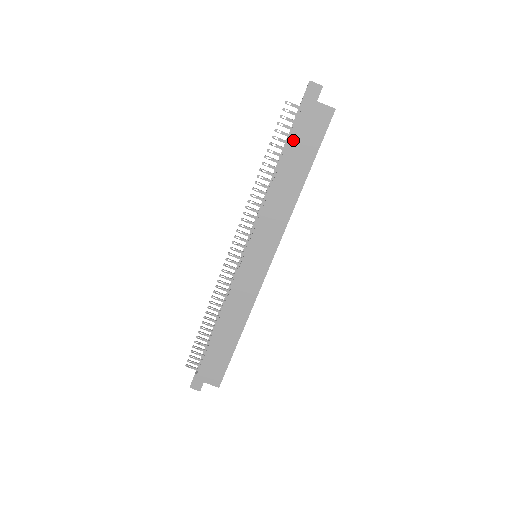
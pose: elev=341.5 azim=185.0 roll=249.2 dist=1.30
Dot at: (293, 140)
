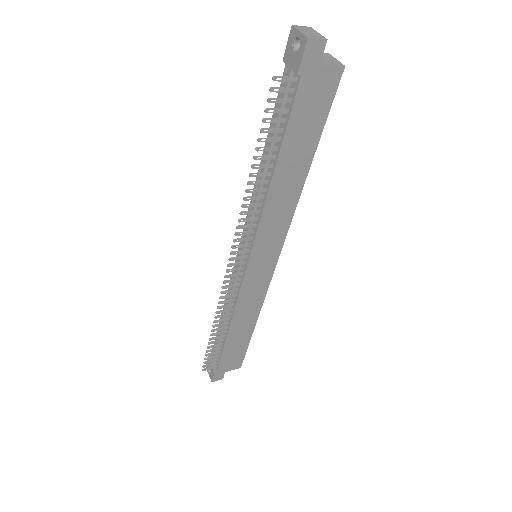
Dot at: (291, 126)
